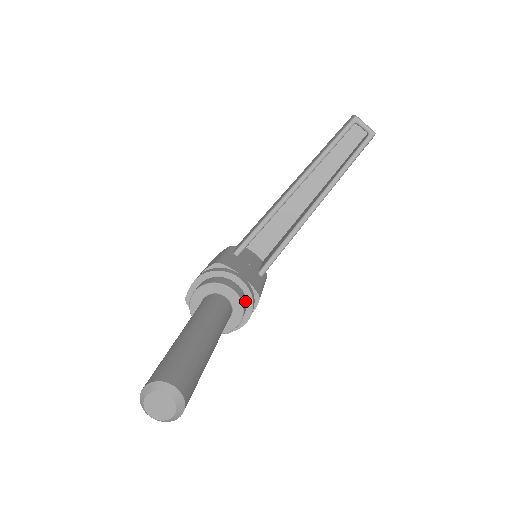
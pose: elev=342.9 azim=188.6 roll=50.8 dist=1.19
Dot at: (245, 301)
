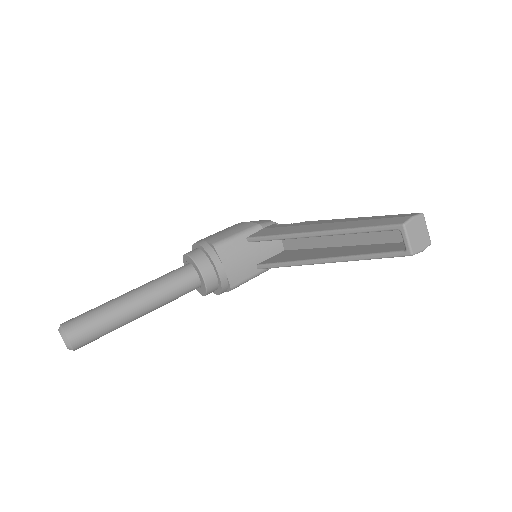
Dot at: (215, 286)
